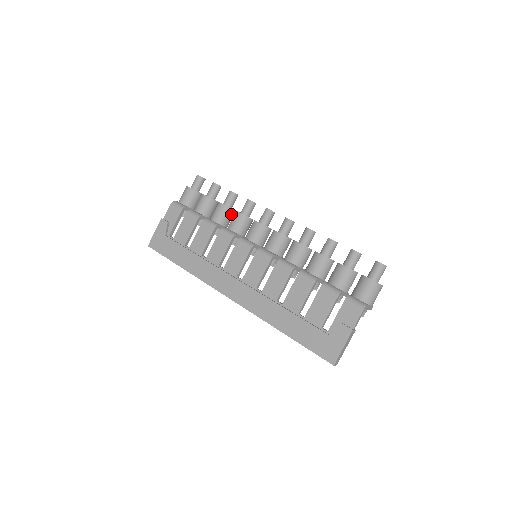
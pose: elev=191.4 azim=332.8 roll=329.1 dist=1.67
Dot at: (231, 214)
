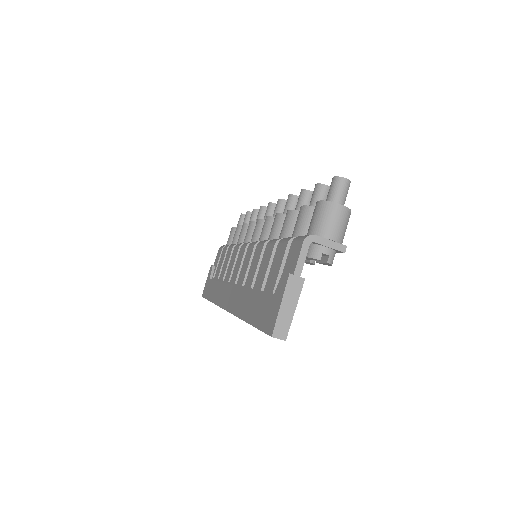
Dot at: occluded
